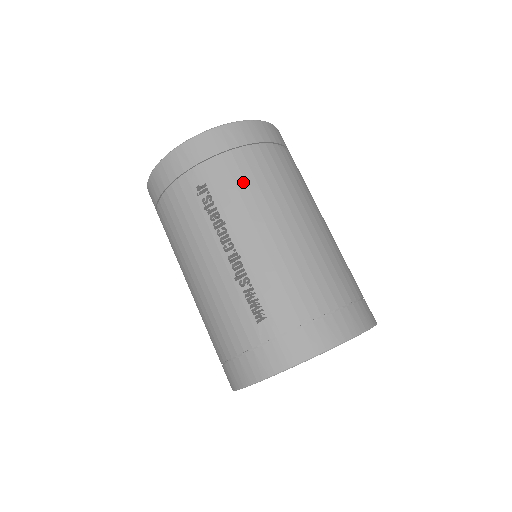
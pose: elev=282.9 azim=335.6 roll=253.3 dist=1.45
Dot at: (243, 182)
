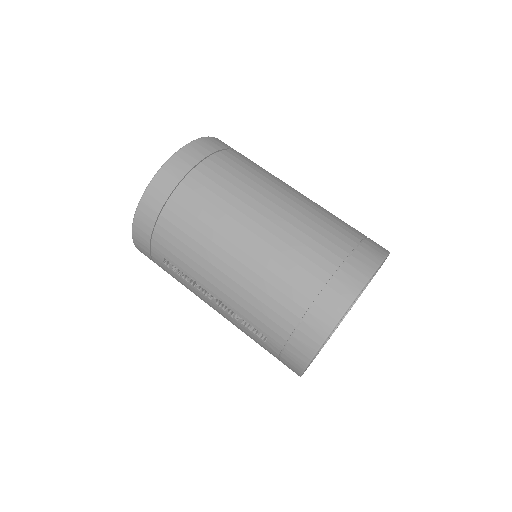
Dot at: (181, 243)
